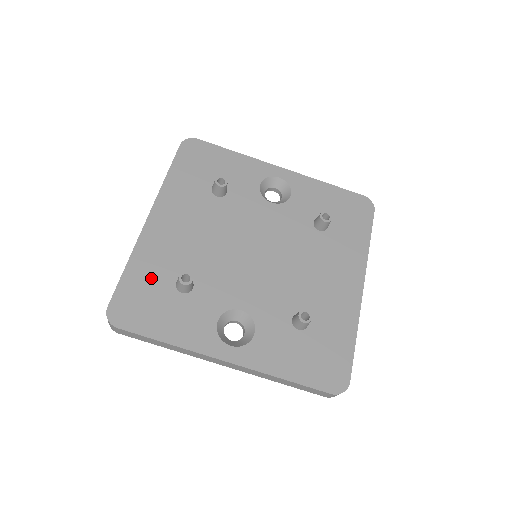
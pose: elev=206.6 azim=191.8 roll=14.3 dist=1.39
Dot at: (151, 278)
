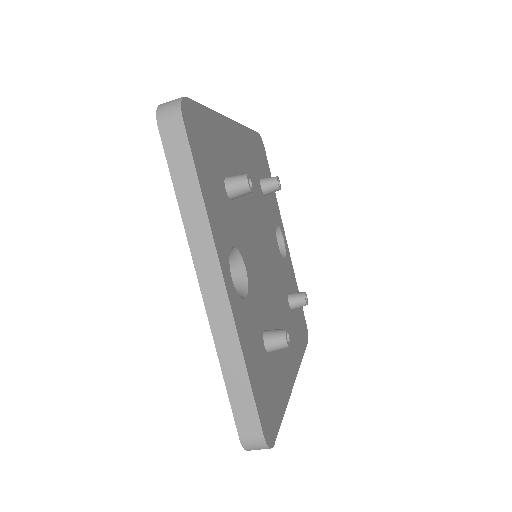
Dot at: (217, 144)
